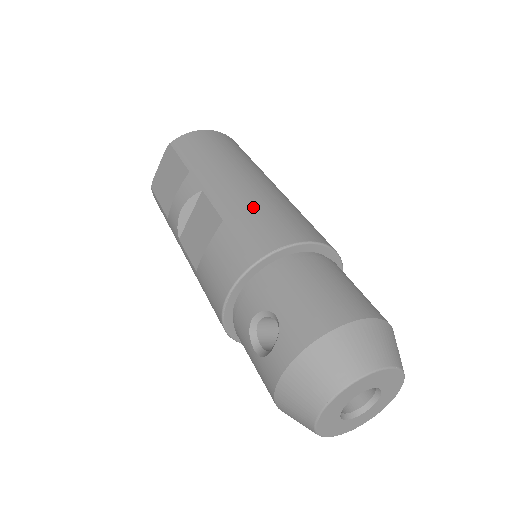
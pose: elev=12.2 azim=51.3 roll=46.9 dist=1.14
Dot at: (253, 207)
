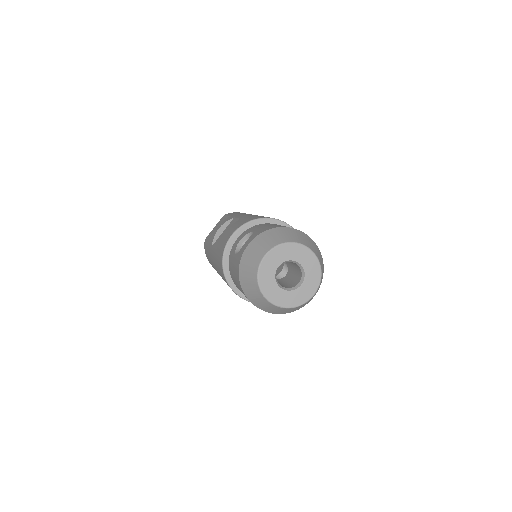
Dot at: occluded
